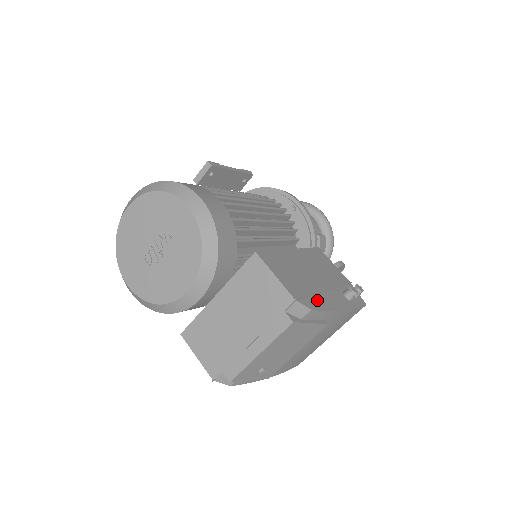
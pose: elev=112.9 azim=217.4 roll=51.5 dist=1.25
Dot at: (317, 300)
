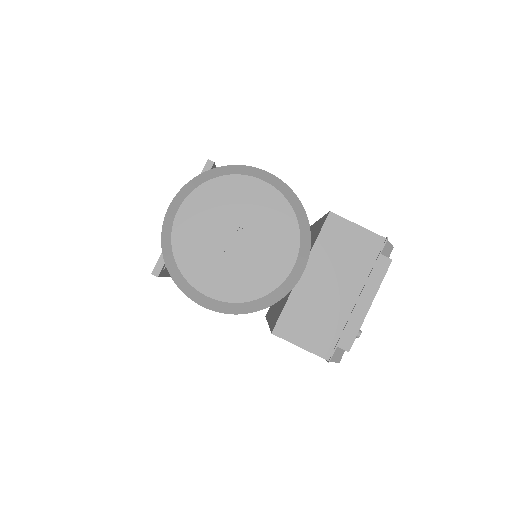
Dot at: occluded
